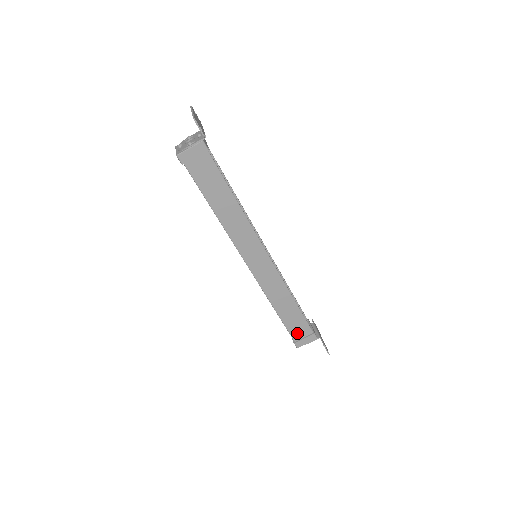
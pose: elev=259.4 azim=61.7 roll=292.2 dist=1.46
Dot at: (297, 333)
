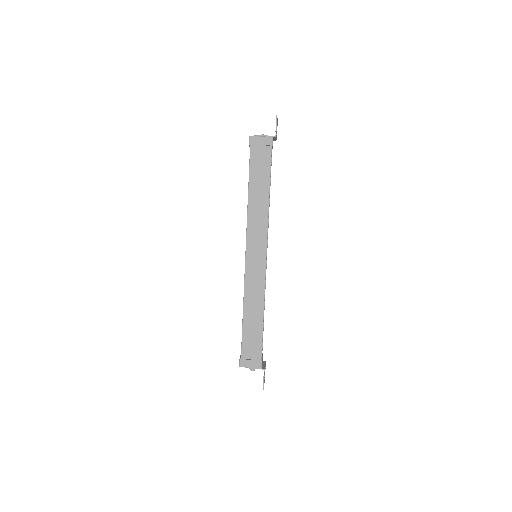
Dot at: (248, 350)
